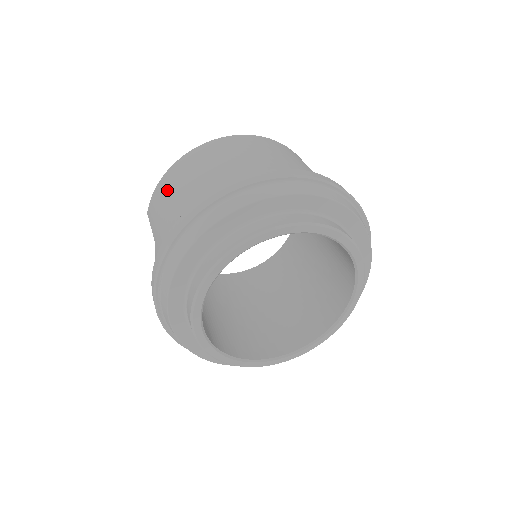
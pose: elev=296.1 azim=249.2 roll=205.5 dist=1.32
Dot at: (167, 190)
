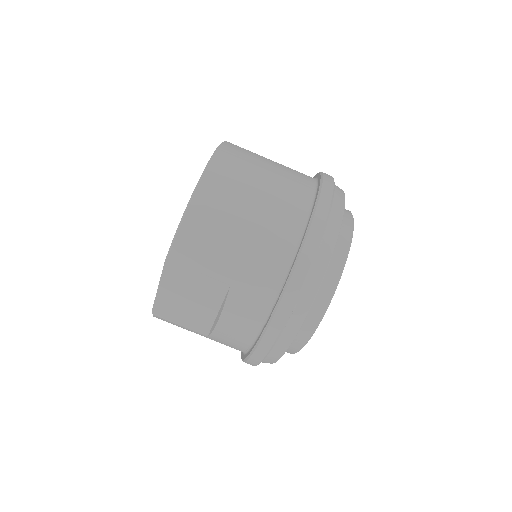
Dot at: (219, 225)
